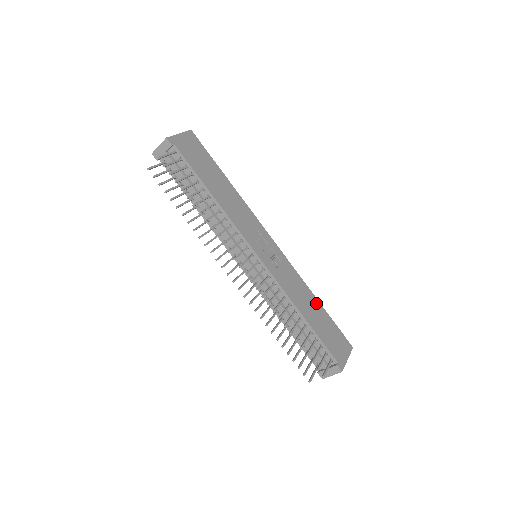
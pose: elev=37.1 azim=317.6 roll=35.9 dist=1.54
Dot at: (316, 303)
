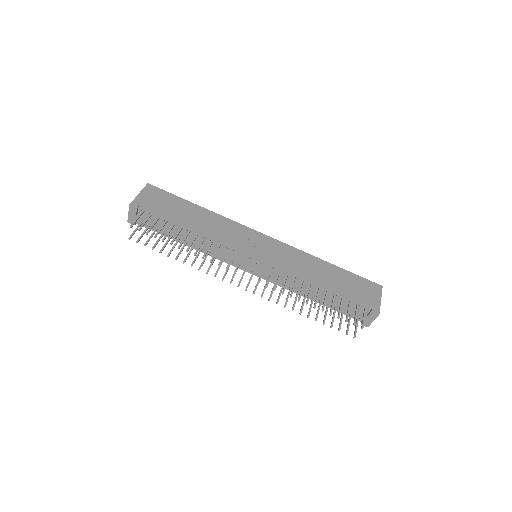
Dot at: (329, 267)
